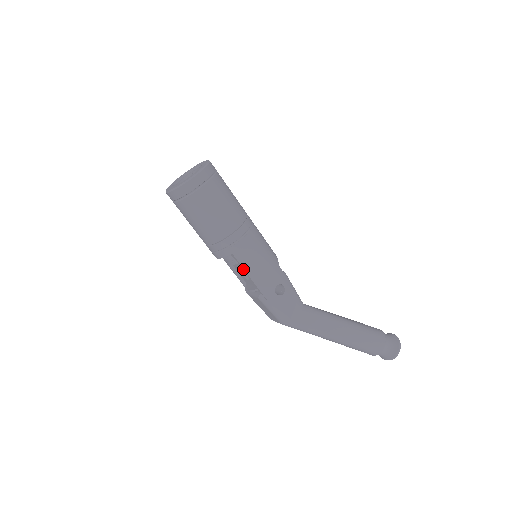
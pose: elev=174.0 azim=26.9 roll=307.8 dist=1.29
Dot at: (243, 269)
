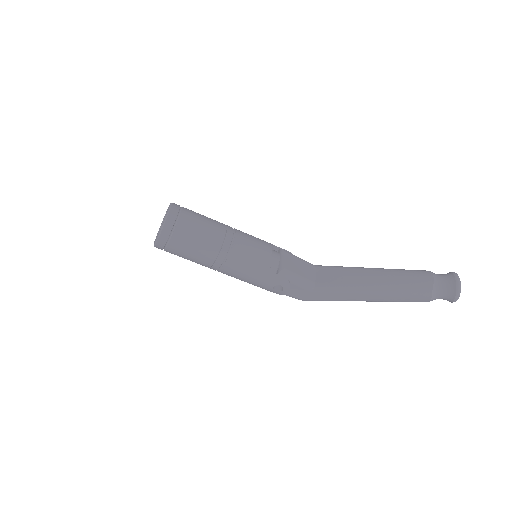
Dot at: (240, 279)
